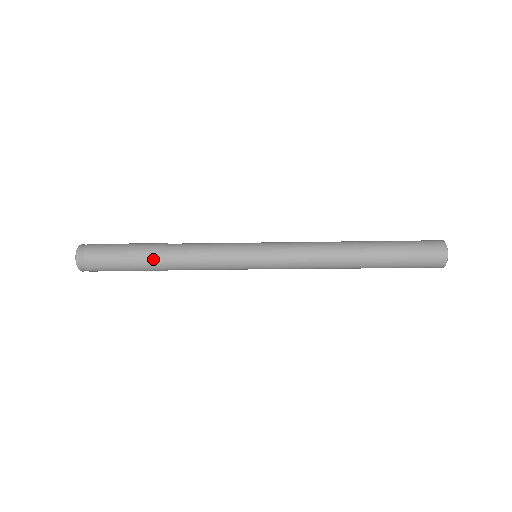
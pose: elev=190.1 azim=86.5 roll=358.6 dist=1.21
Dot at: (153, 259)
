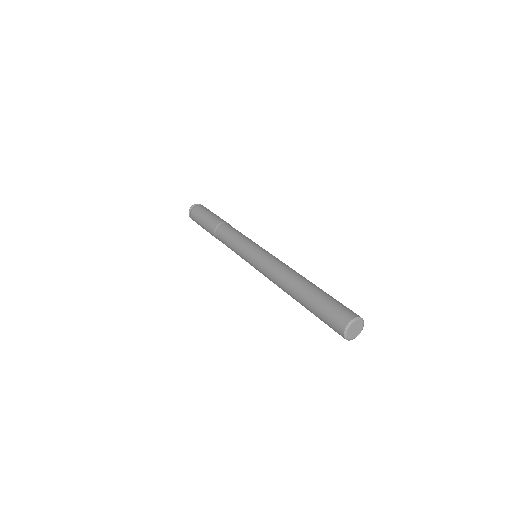
Dot at: occluded
